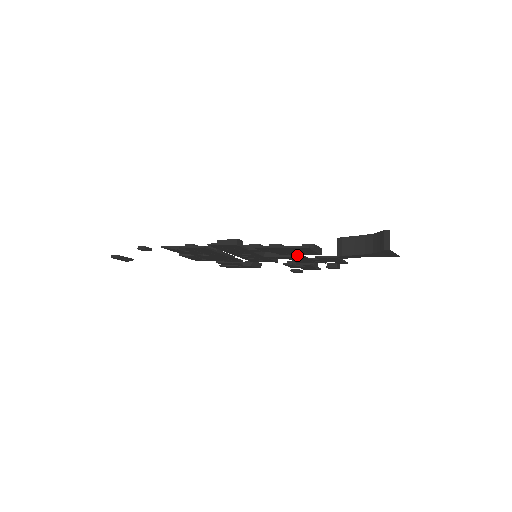
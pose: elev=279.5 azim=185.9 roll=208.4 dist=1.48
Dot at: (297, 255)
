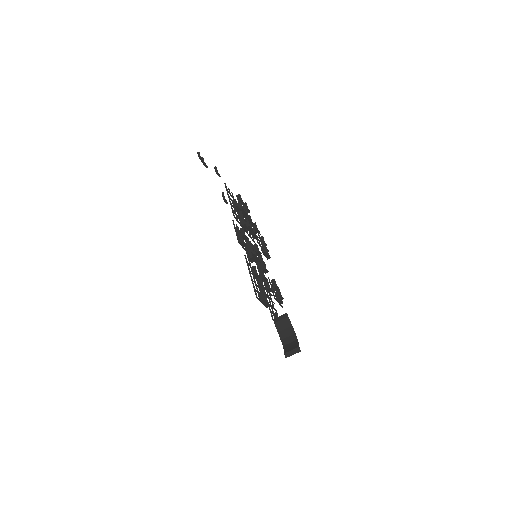
Dot at: (268, 287)
